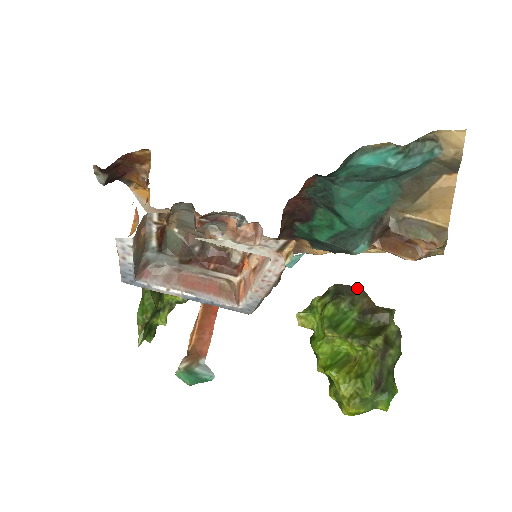
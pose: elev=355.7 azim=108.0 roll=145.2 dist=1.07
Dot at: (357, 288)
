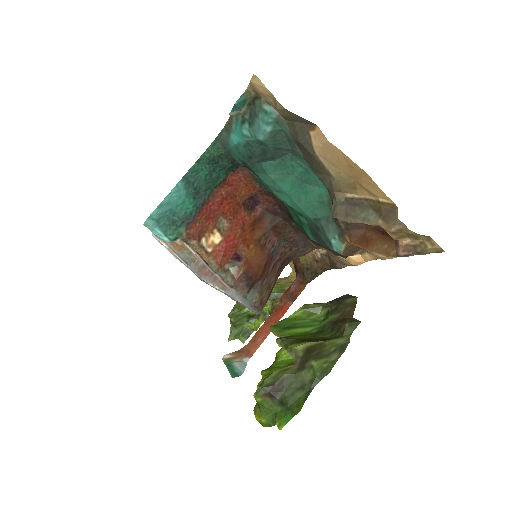
Dot at: (352, 297)
